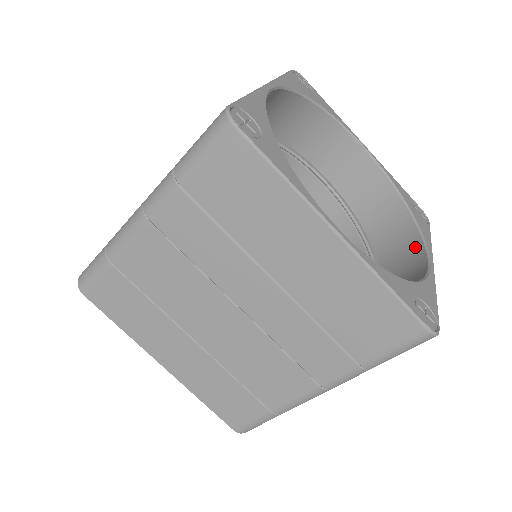
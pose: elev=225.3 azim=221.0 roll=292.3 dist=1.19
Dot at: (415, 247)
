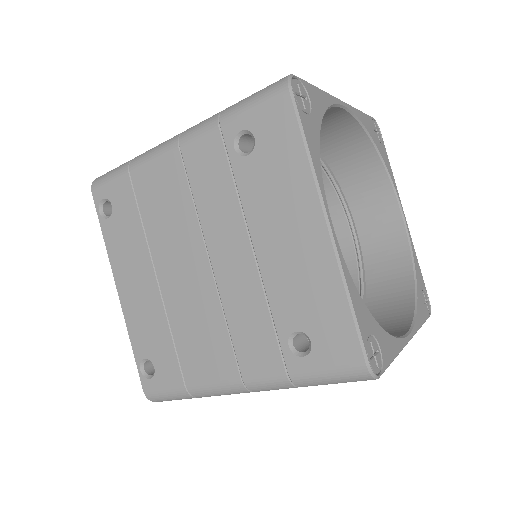
Dot at: (384, 191)
